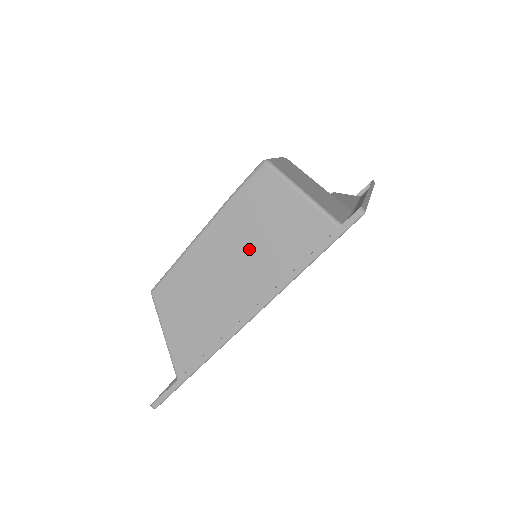
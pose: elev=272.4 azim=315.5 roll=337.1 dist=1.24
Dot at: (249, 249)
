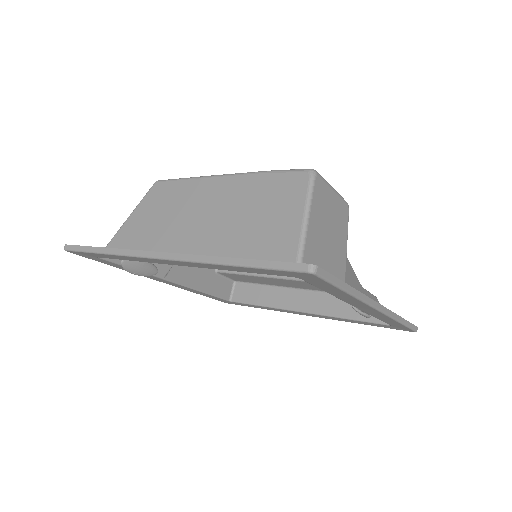
Dot at: (231, 219)
